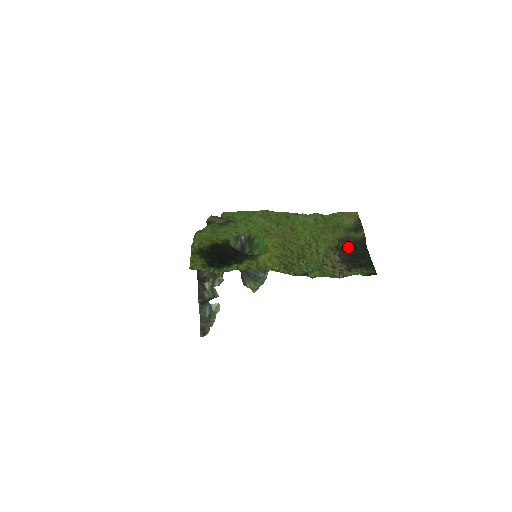
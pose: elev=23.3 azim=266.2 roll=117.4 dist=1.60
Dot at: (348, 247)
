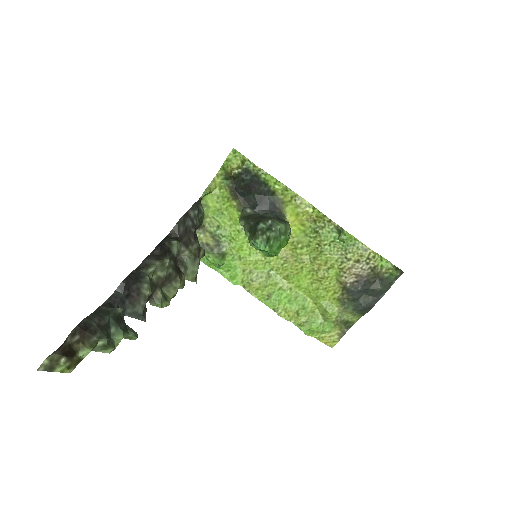
Dot at: (353, 299)
